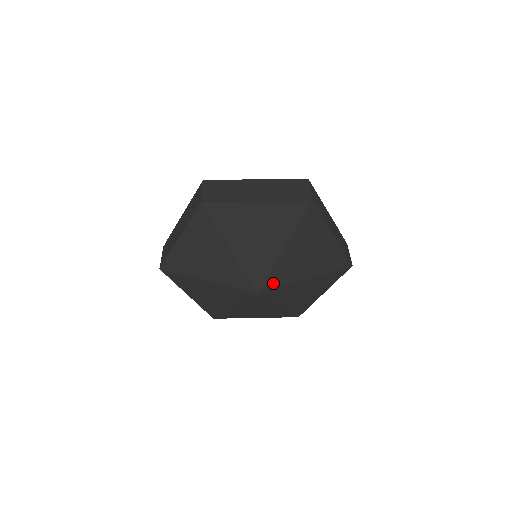
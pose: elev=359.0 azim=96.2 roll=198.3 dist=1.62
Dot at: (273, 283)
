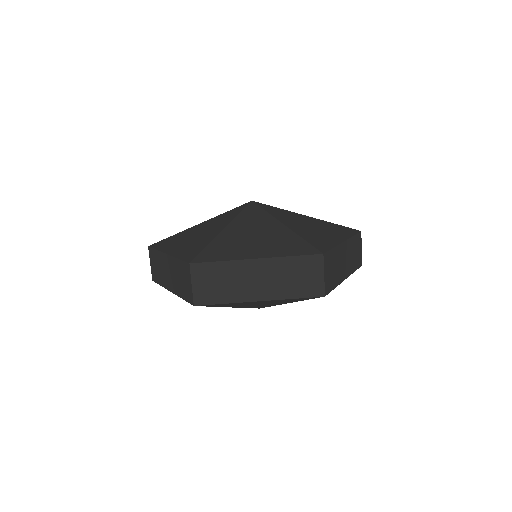
Dot at: occluded
